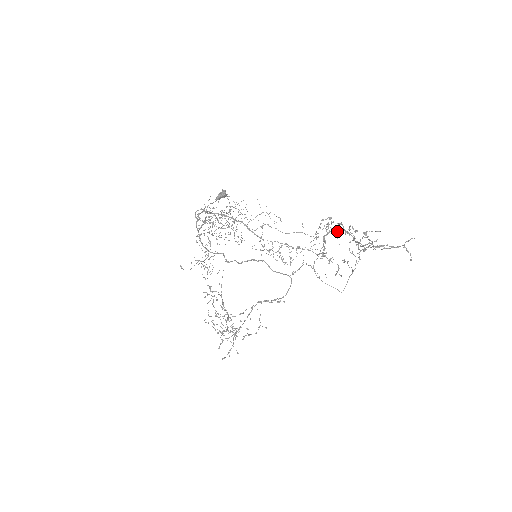
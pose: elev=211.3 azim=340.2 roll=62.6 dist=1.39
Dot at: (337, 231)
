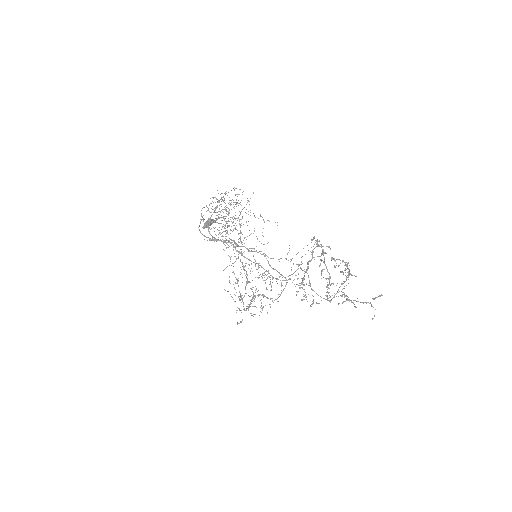
Dot at: (329, 247)
